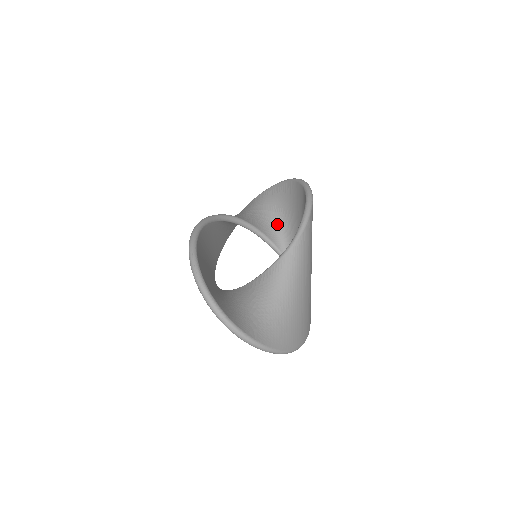
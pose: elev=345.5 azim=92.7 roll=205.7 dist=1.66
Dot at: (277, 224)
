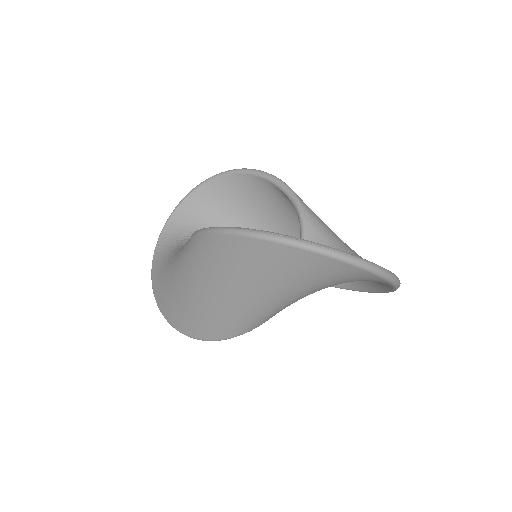
Dot at: occluded
